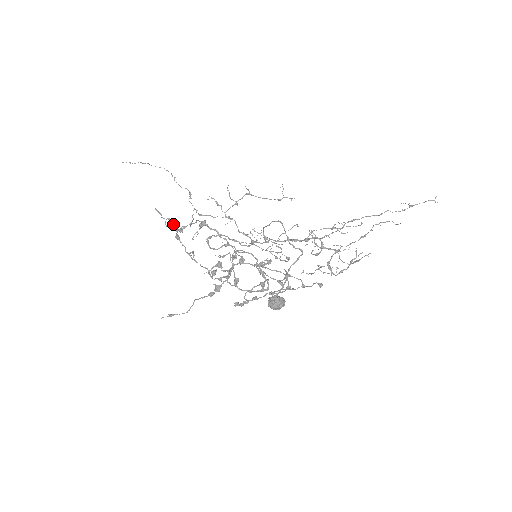
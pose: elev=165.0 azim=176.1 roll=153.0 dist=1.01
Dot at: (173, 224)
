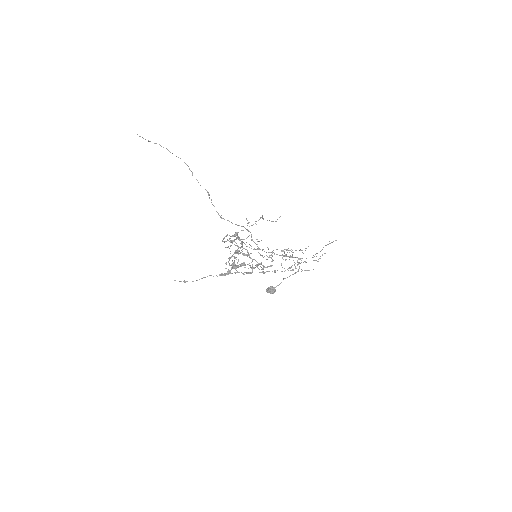
Dot at: occluded
